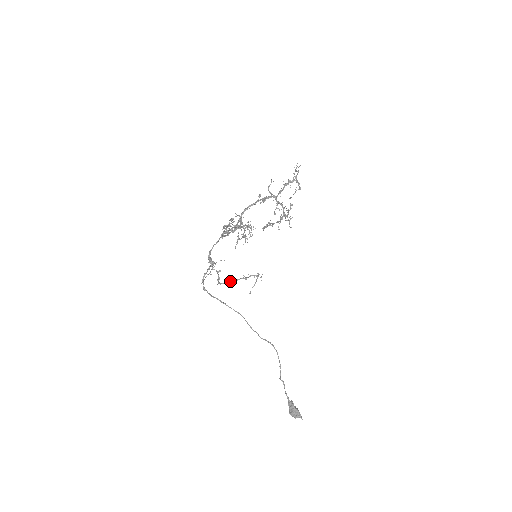
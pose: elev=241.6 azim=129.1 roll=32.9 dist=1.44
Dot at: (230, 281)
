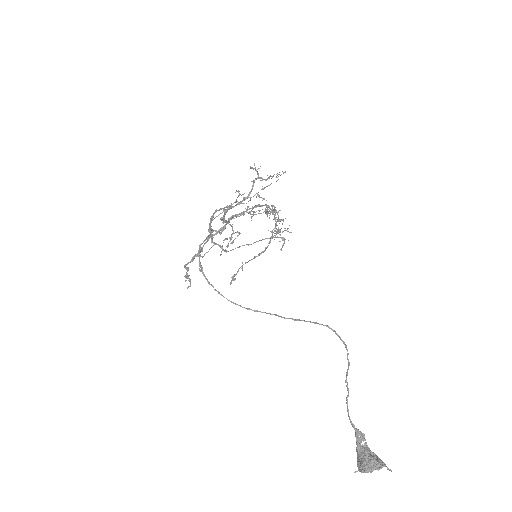
Dot at: (246, 244)
